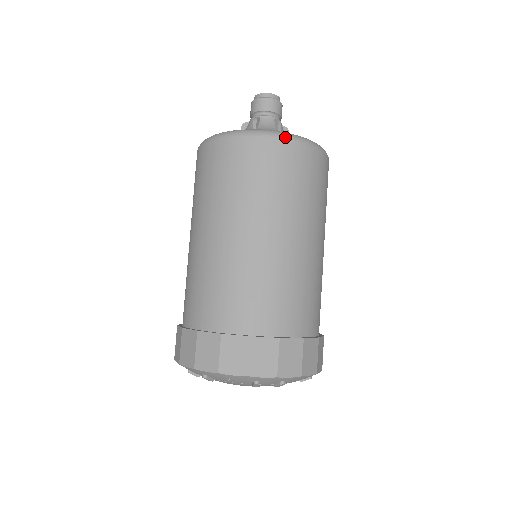
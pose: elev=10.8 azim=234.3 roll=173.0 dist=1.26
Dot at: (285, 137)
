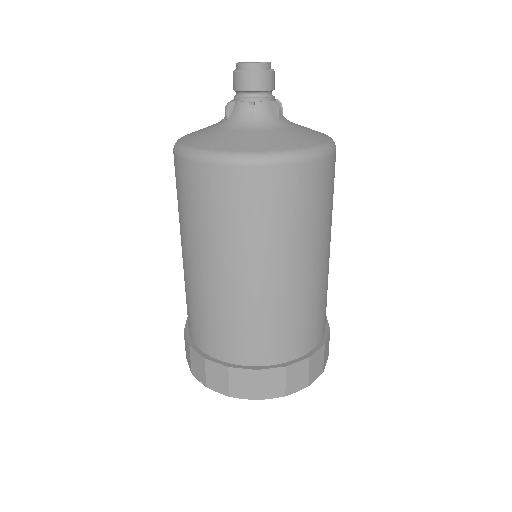
Dot at: (215, 161)
